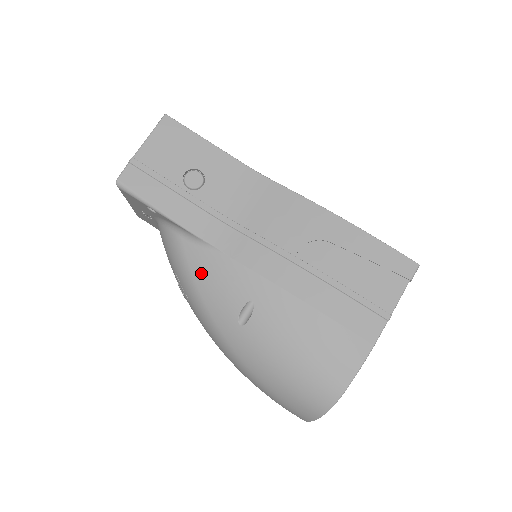
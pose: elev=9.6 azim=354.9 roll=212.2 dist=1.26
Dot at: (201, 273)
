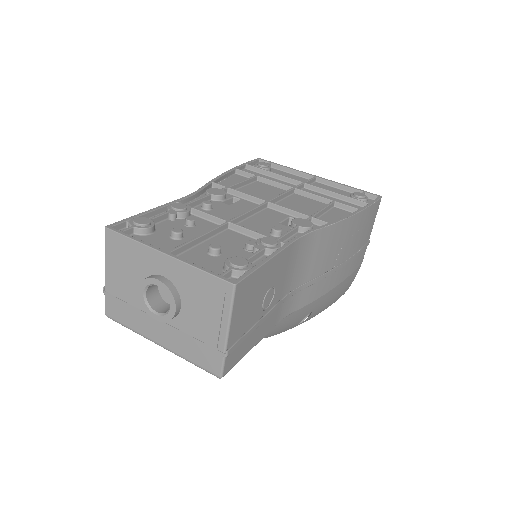
Dot at: (274, 331)
